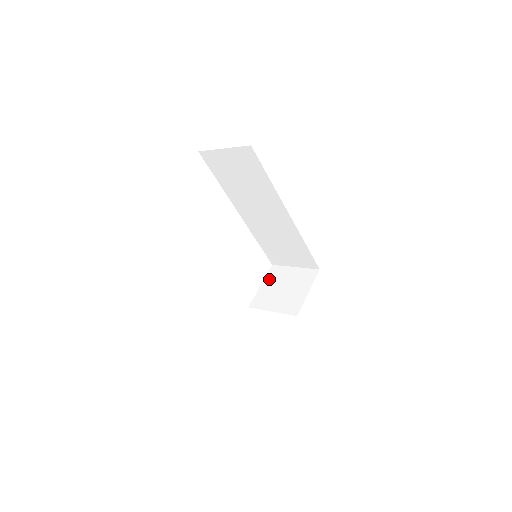
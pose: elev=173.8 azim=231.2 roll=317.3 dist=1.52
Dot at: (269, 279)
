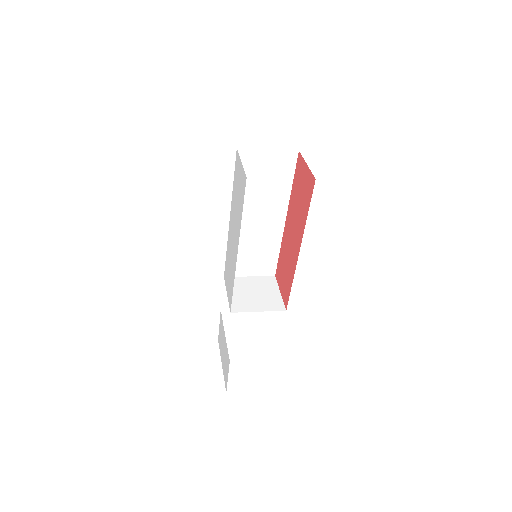
Dot at: occluded
